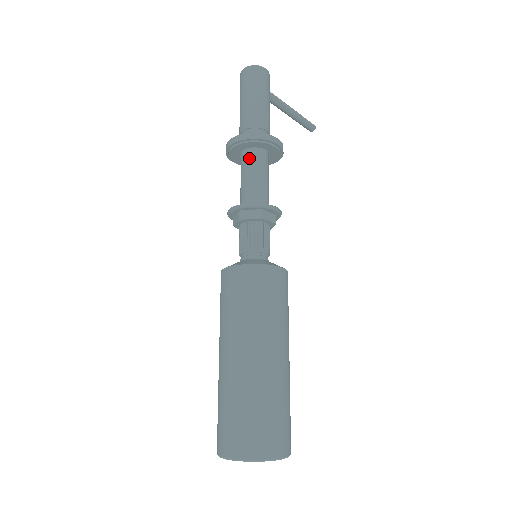
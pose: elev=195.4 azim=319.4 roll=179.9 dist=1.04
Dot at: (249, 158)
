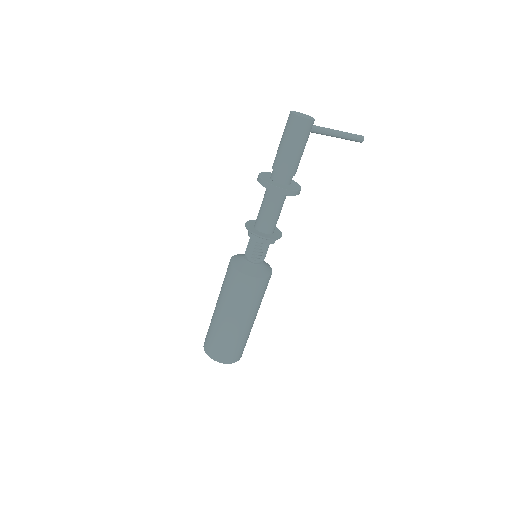
Dot at: (269, 195)
